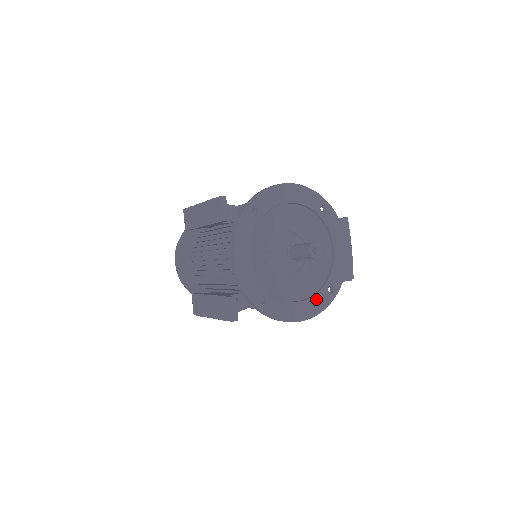
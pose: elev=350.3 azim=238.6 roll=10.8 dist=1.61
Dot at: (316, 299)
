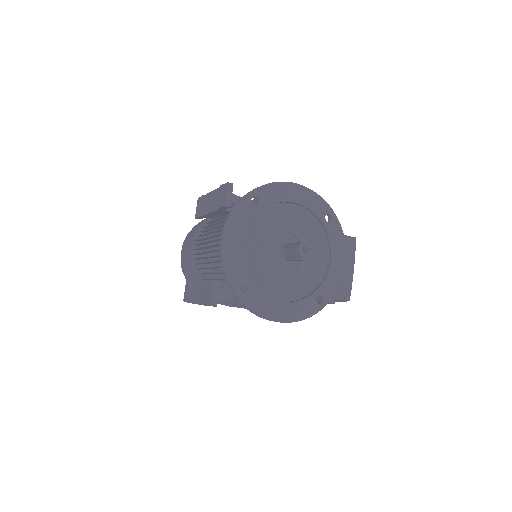
Dot at: (301, 305)
